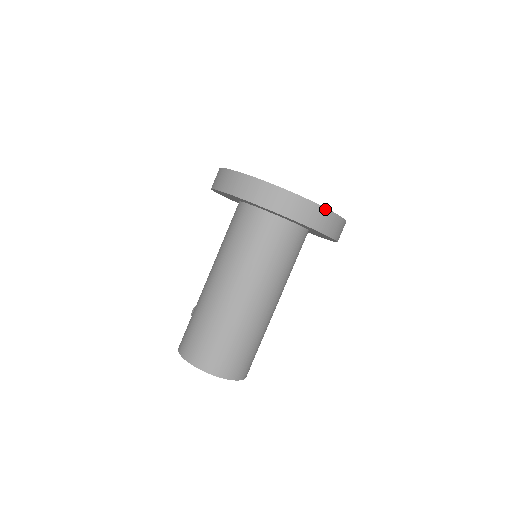
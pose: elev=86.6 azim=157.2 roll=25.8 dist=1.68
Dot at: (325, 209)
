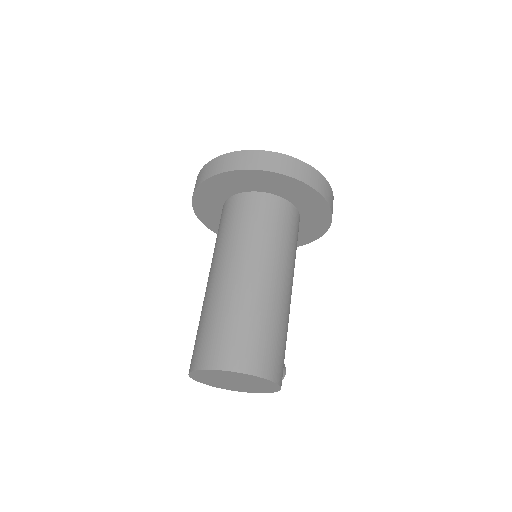
Dot at: (242, 152)
